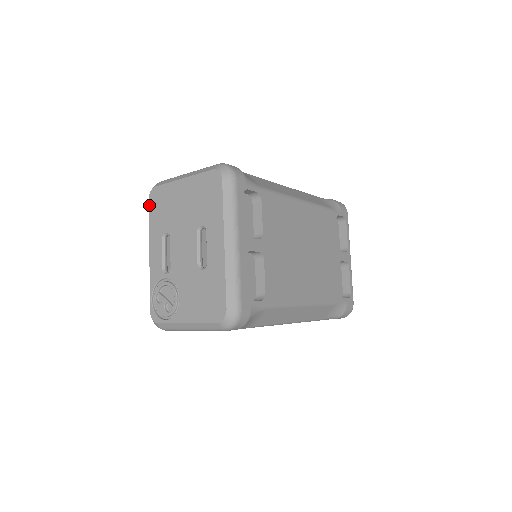
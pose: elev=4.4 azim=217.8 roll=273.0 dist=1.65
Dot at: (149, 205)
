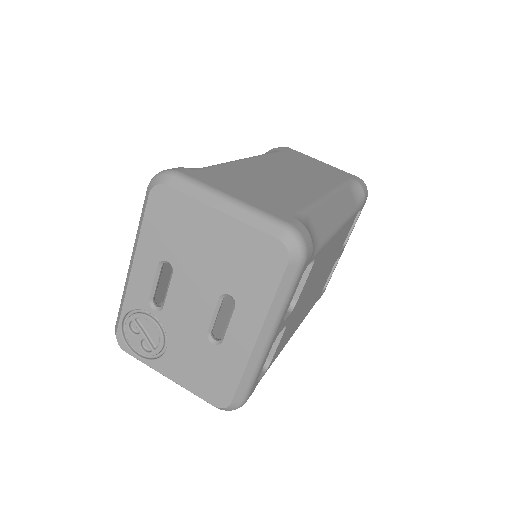
Dot at: (148, 204)
